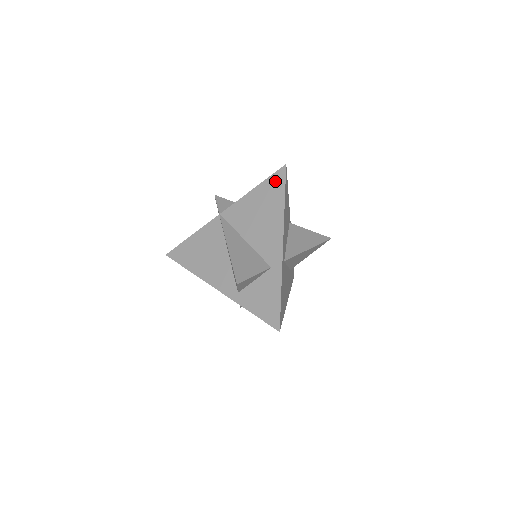
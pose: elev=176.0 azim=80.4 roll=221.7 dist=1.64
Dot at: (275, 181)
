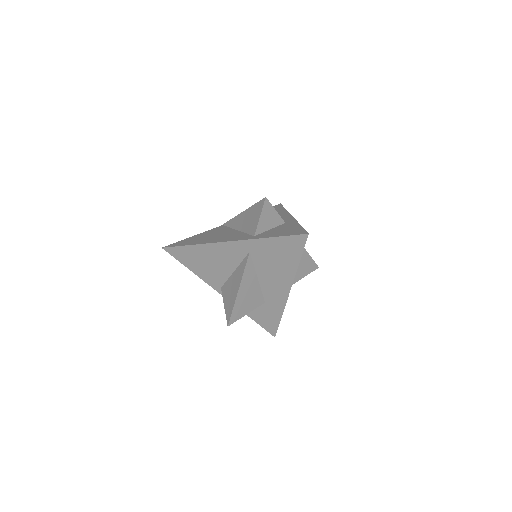
Dot at: occluded
